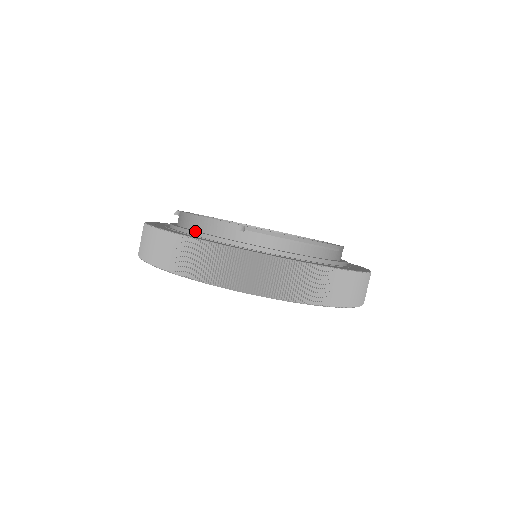
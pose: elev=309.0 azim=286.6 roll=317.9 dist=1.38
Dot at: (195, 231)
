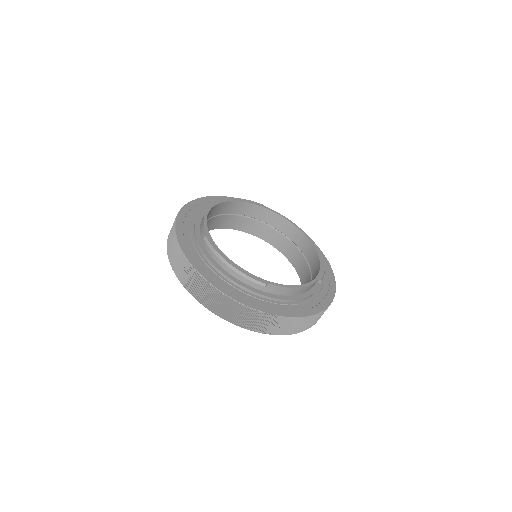
Dot at: (196, 221)
